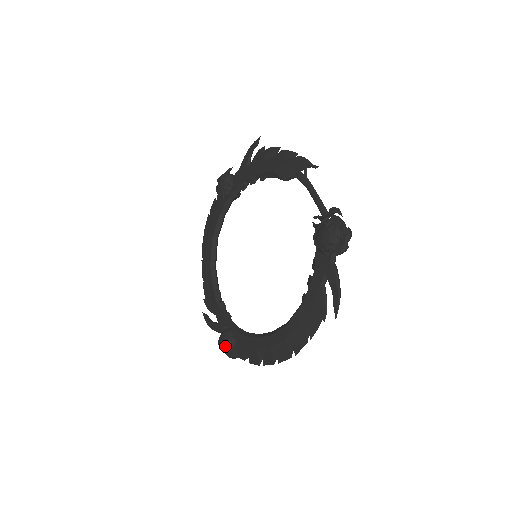
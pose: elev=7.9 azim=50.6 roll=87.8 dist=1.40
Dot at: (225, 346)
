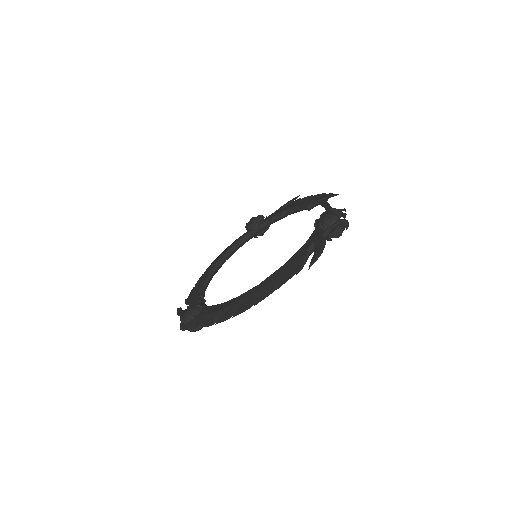
Dot at: (187, 313)
